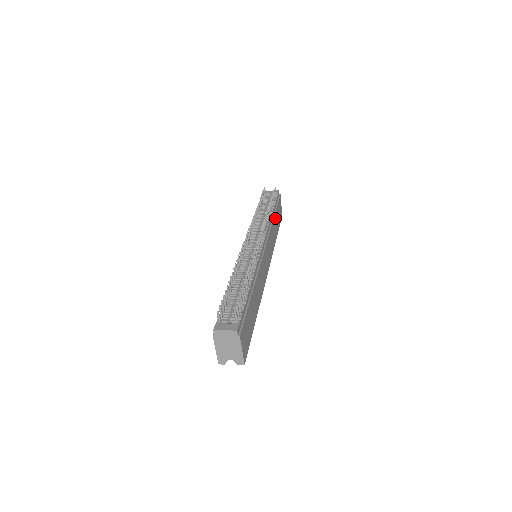
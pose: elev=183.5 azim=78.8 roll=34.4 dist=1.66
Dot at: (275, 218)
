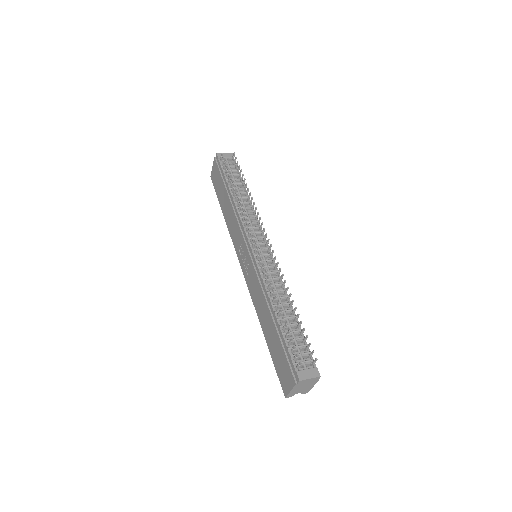
Dot at: occluded
